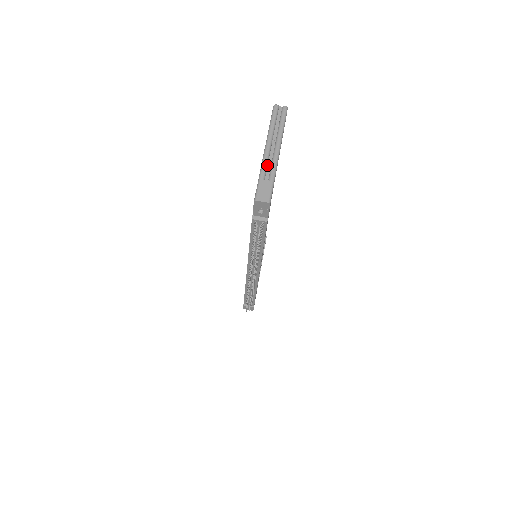
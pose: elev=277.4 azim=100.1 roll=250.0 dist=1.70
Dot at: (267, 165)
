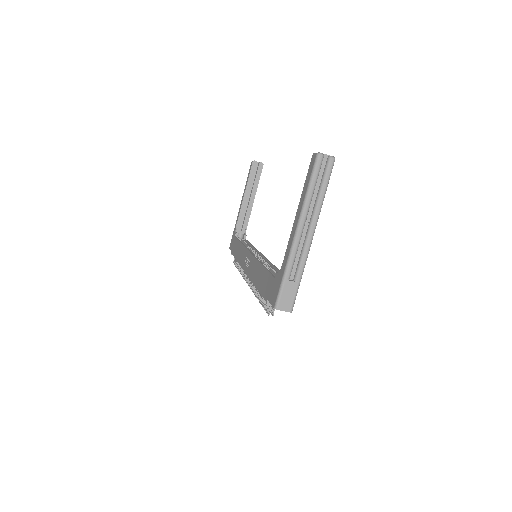
Dot at: (295, 256)
